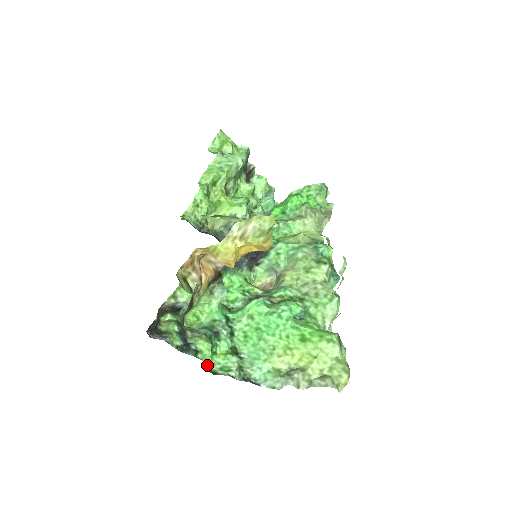
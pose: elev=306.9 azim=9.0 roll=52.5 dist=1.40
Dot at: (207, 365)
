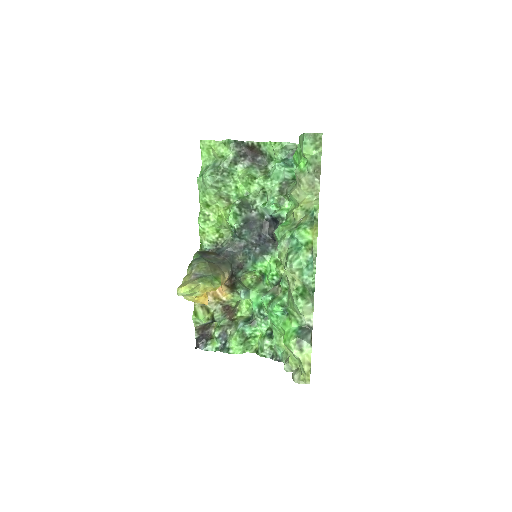
Dot at: (254, 345)
